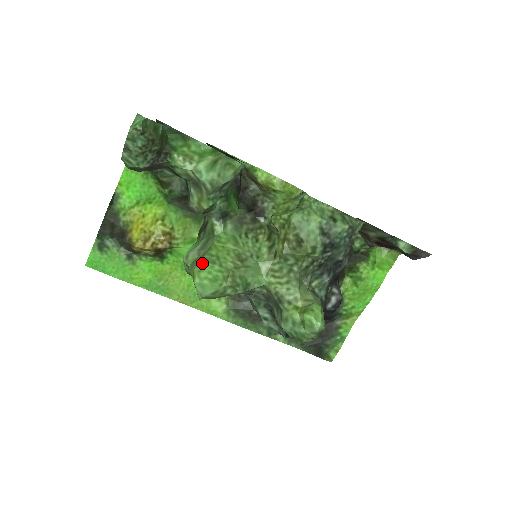
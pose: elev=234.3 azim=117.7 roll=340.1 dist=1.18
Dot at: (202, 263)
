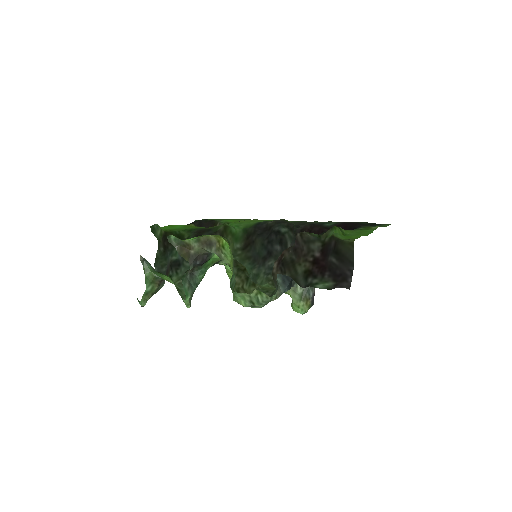
Dot at: occluded
